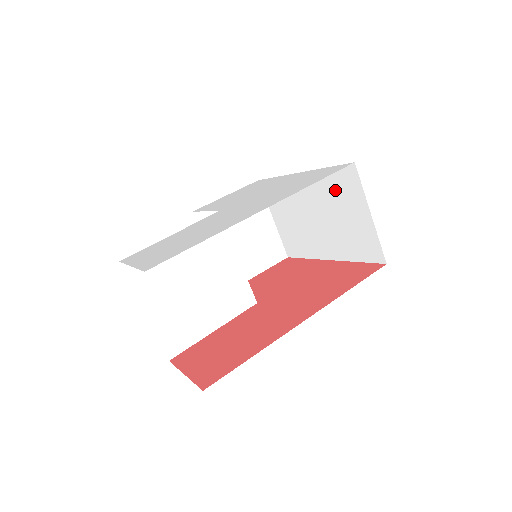
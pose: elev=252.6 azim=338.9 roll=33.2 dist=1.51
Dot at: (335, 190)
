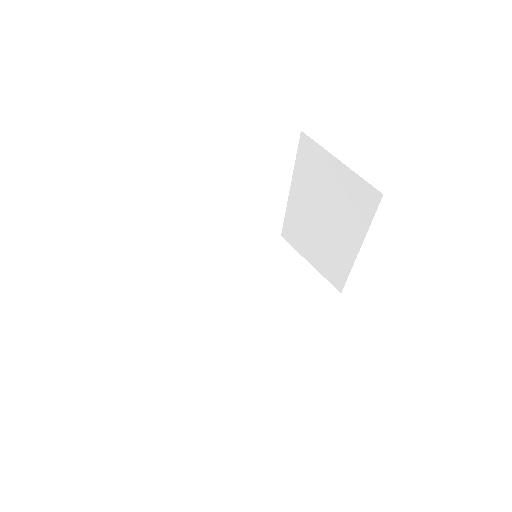
Dot at: (311, 173)
